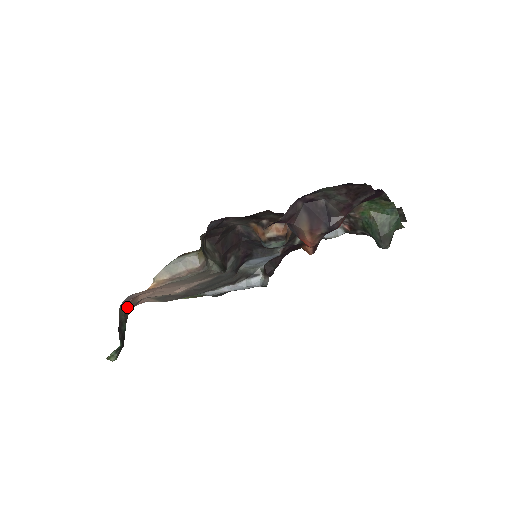
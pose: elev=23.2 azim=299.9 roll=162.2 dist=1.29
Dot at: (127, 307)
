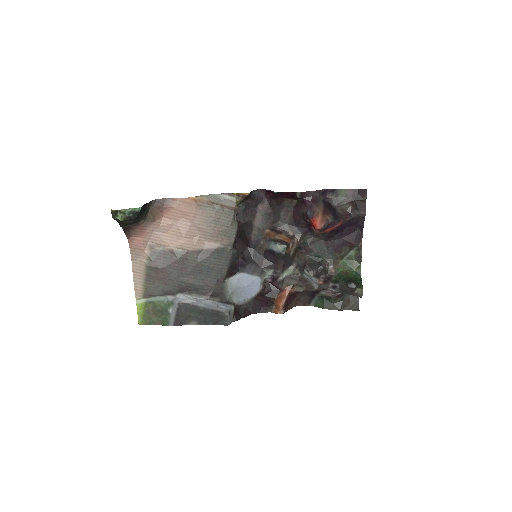
Dot at: (152, 211)
